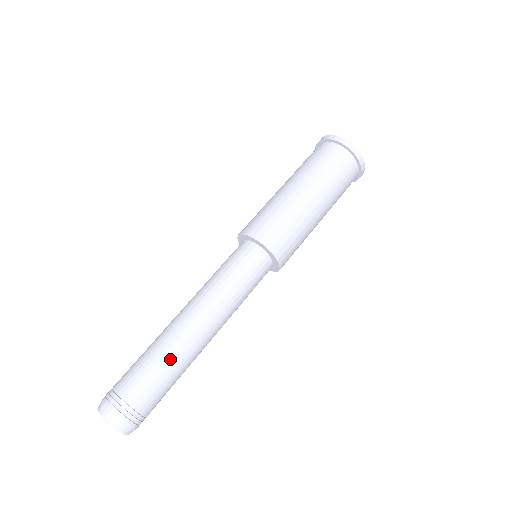
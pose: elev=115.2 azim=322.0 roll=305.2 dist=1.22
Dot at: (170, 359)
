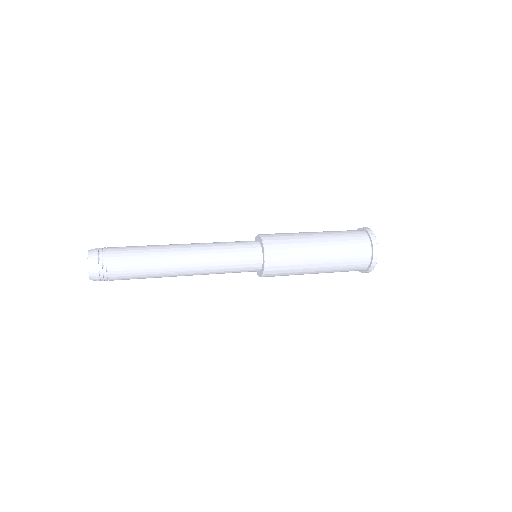
Dot at: (150, 249)
